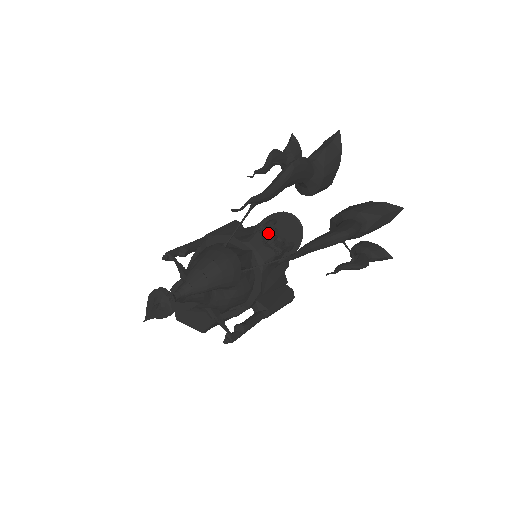
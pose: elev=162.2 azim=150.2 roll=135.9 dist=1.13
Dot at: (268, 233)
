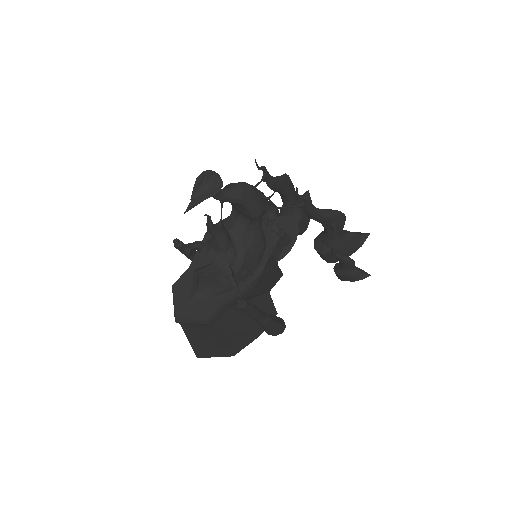
Dot at: (271, 220)
